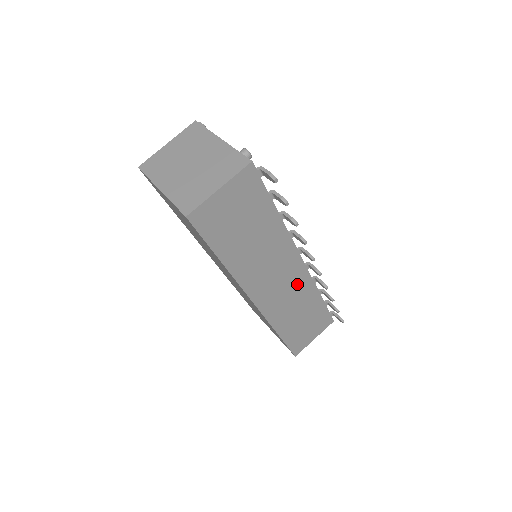
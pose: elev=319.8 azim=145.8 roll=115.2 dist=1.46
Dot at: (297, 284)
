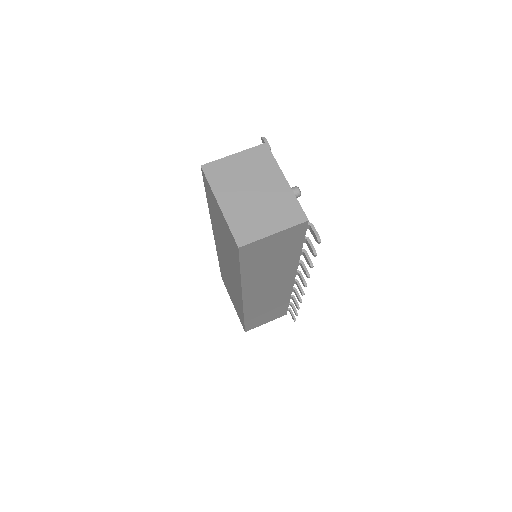
Dot at: (280, 292)
